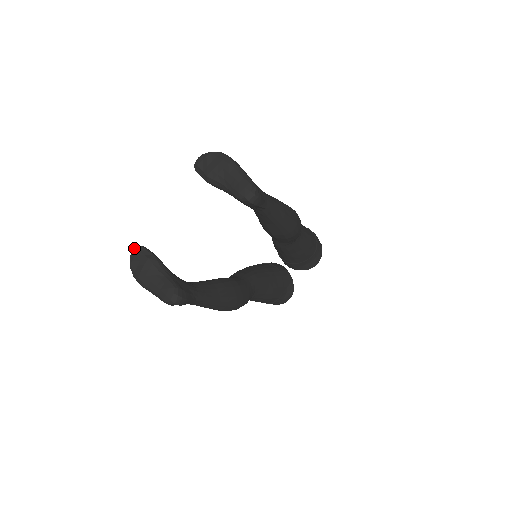
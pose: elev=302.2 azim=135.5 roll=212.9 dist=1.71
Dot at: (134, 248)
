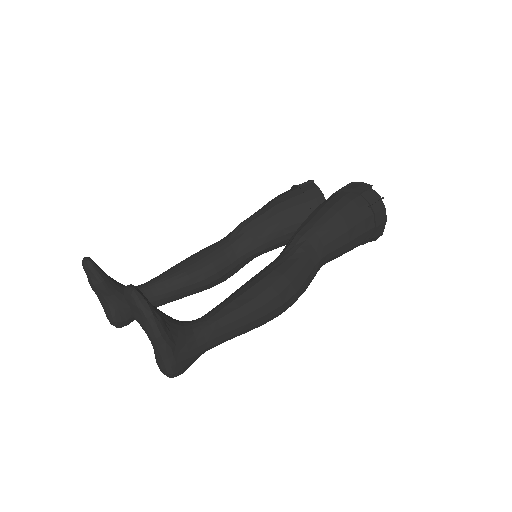
Dot at: (83, 262)
